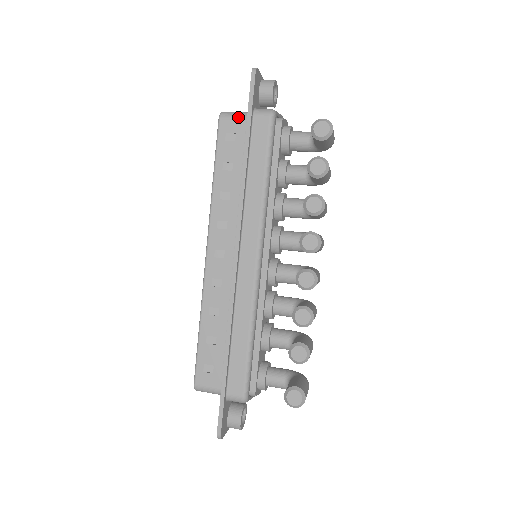
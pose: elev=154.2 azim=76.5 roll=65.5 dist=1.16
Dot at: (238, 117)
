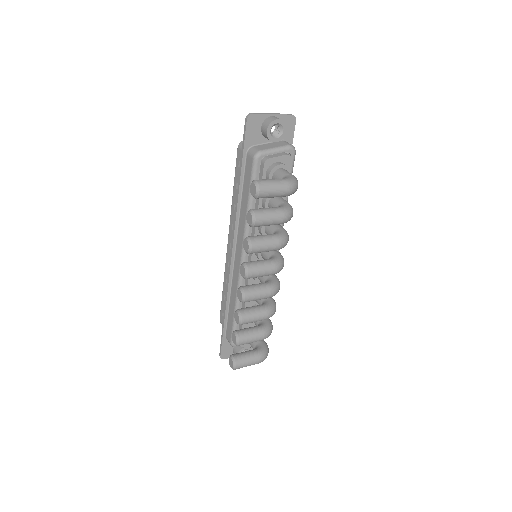
Dot at: occluded
